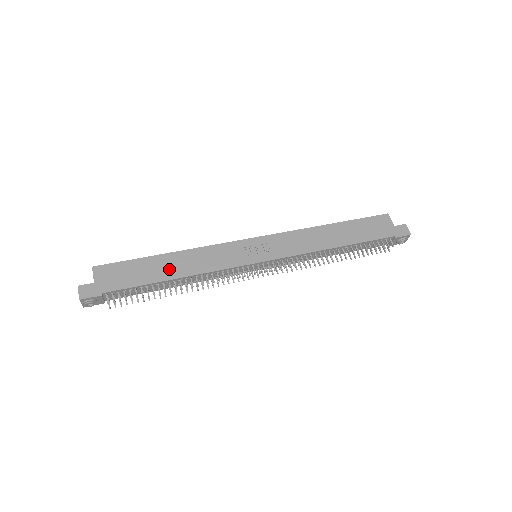
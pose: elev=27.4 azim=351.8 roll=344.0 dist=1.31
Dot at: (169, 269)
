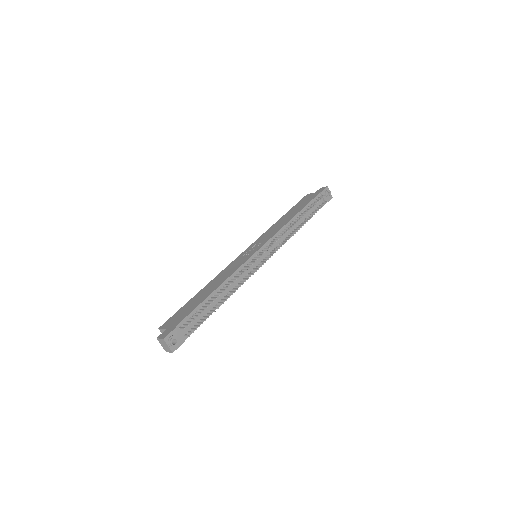
Dot at: (208, 291)
